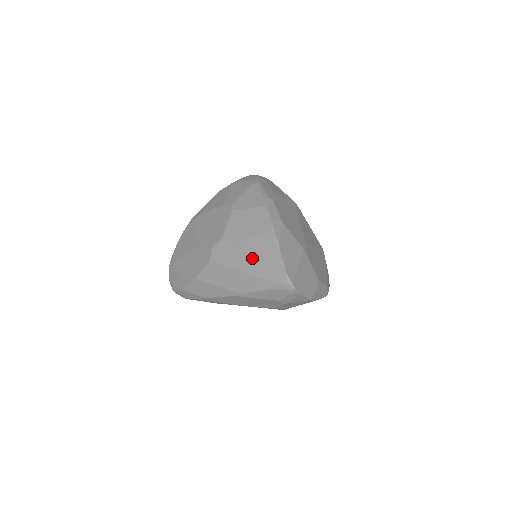
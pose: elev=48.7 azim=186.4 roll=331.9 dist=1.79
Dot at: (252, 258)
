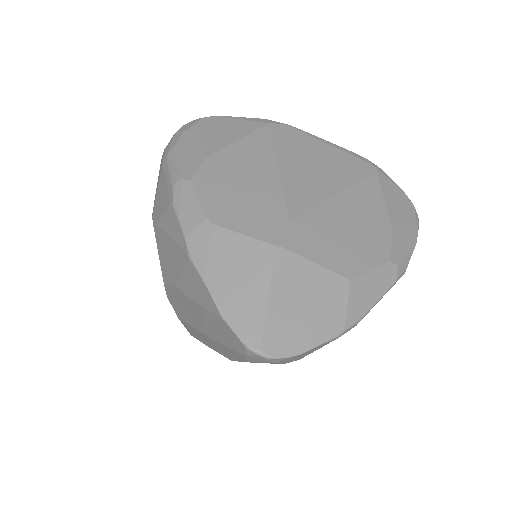
Dot at: (196, 312)
